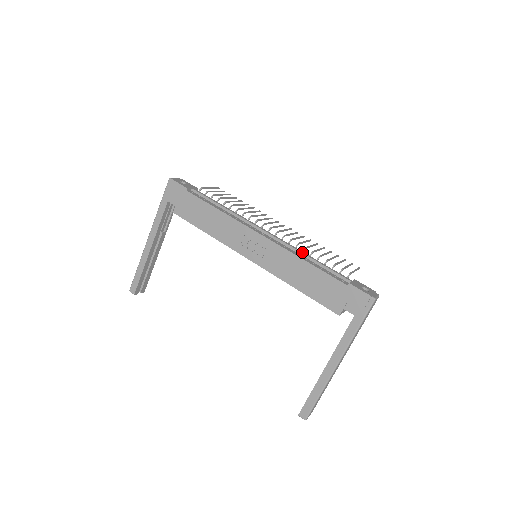
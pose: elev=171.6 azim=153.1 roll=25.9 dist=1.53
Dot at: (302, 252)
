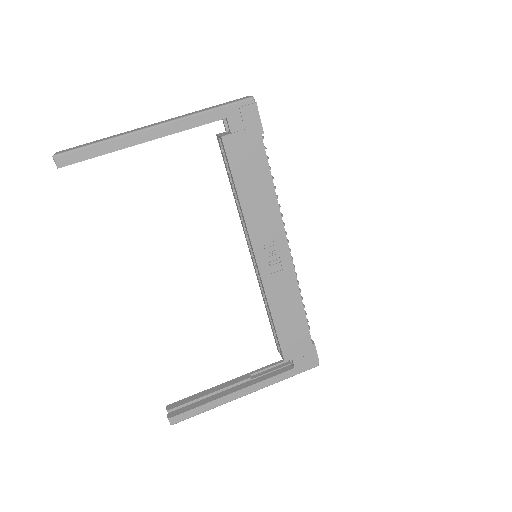
Dot at: occluded
